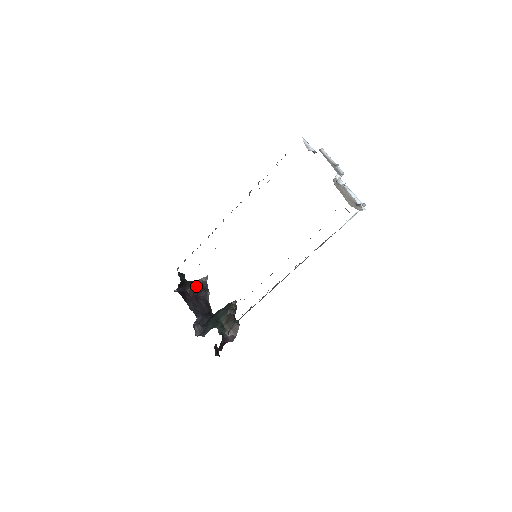
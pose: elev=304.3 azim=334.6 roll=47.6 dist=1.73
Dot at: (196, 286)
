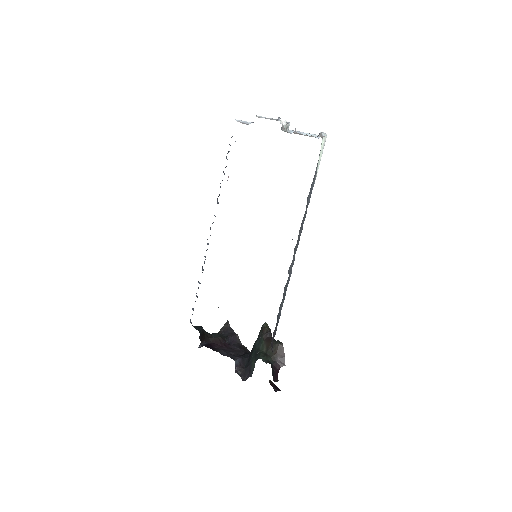
Dot at: (220, 334)
